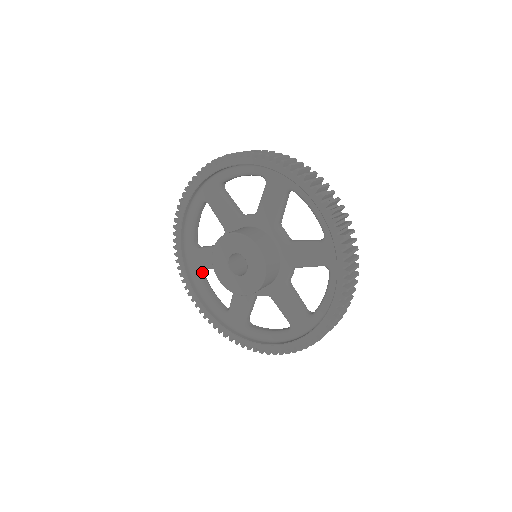
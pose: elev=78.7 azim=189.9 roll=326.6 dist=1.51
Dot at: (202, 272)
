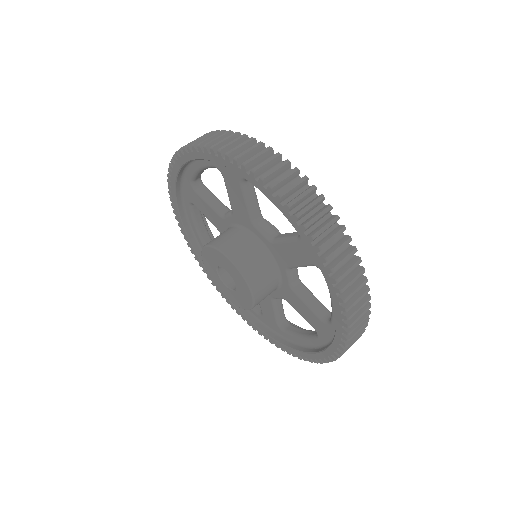
Dot at: occluded
